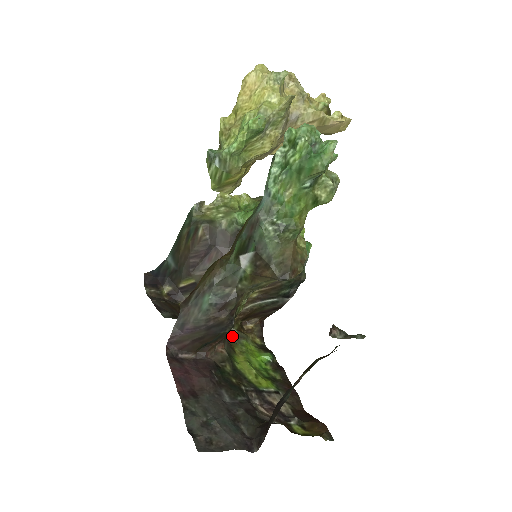
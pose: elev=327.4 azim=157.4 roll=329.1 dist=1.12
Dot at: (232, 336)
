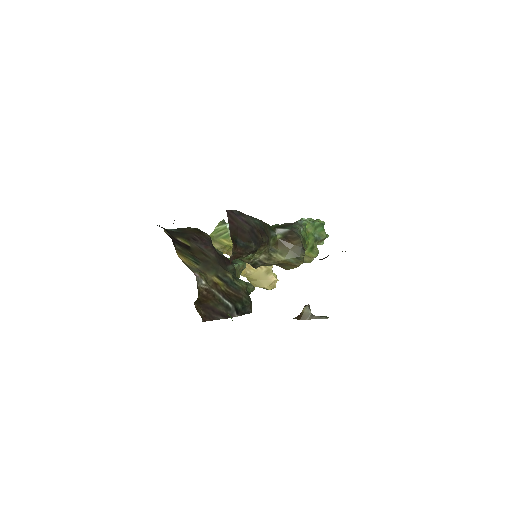
Dot at: occluded
